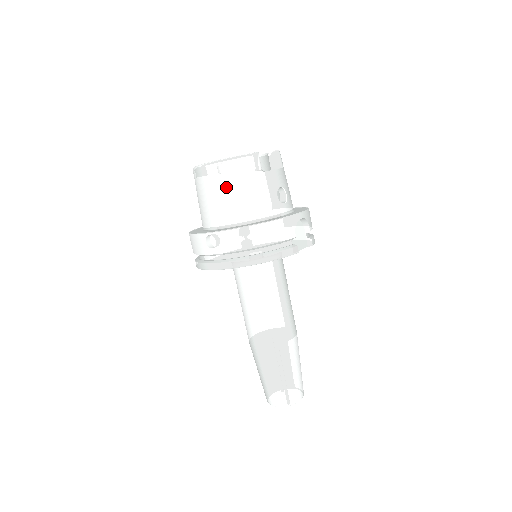
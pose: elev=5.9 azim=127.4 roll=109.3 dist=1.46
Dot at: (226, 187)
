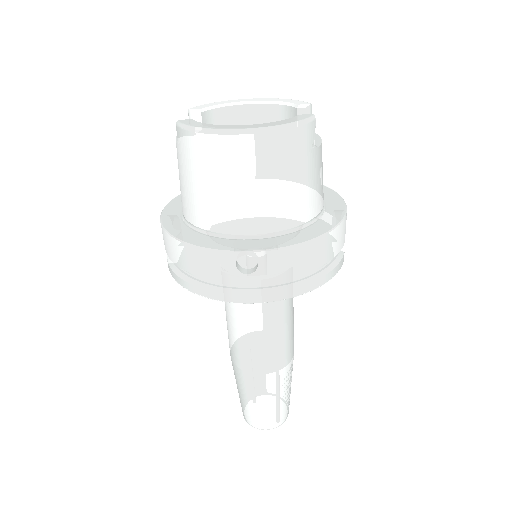
Dot at: (272, 175)
